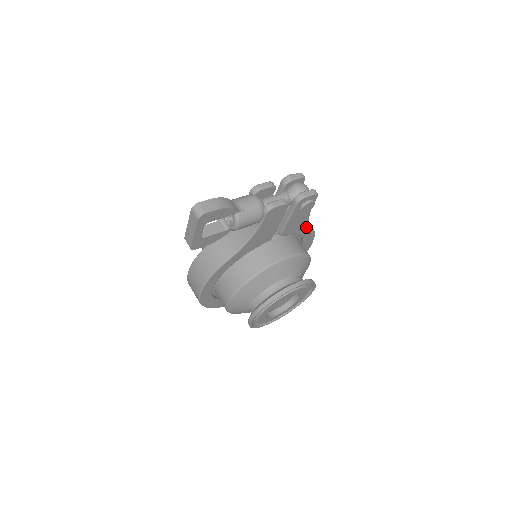
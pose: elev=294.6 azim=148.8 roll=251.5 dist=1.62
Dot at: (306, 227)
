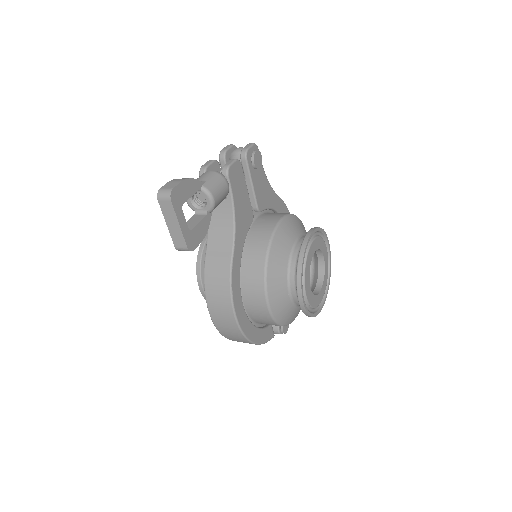
Dot at: (274, 196)
